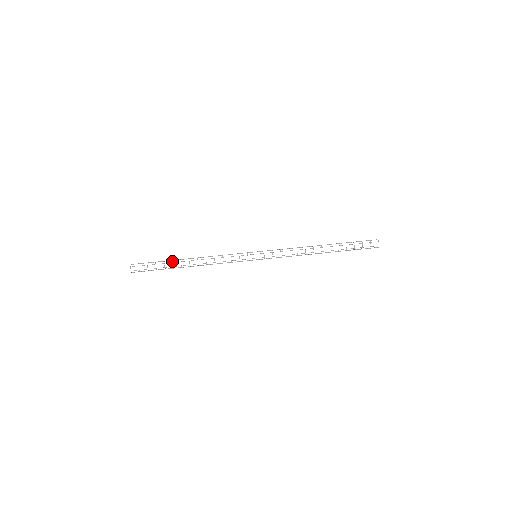
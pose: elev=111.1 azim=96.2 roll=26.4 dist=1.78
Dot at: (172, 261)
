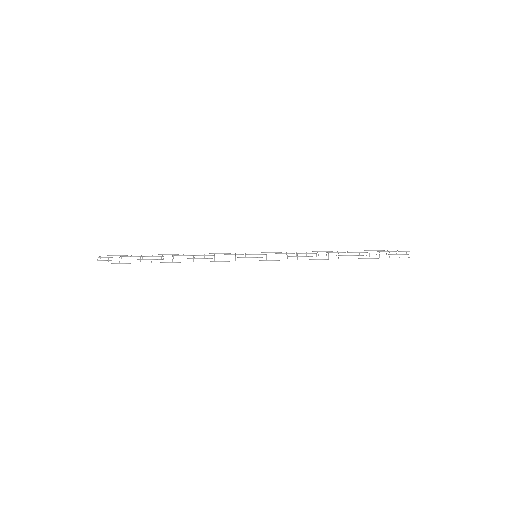
Dot at: occluded
